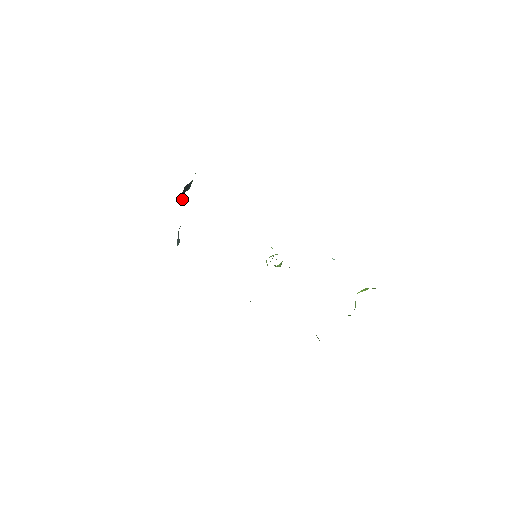
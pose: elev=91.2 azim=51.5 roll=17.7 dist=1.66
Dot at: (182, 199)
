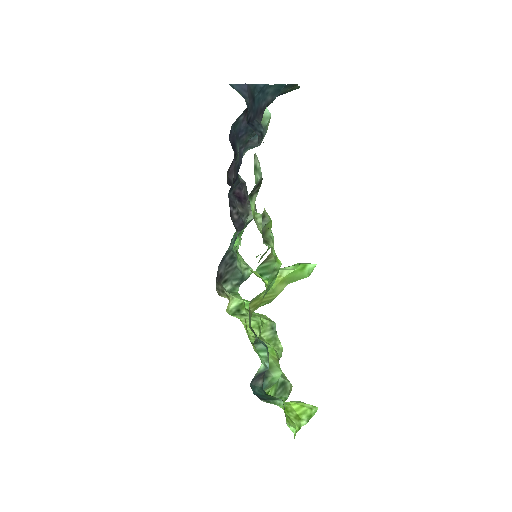
Dot at: occluded
